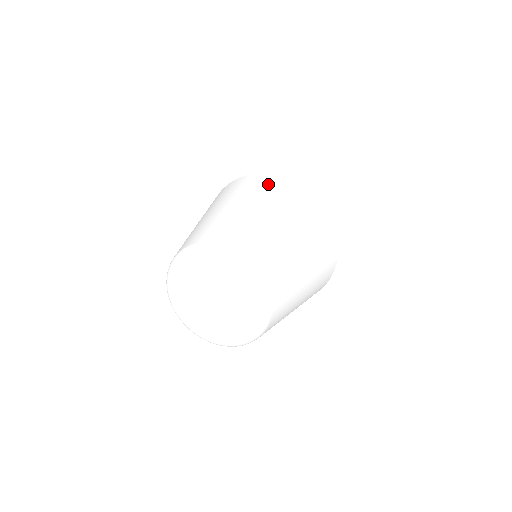
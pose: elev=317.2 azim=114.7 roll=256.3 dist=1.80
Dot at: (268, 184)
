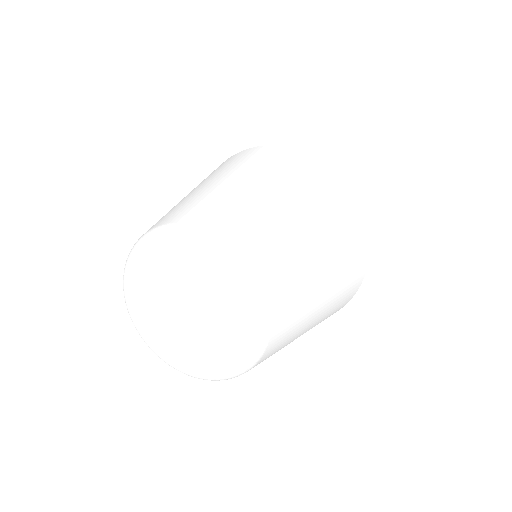
Dot at: (332, 190)
